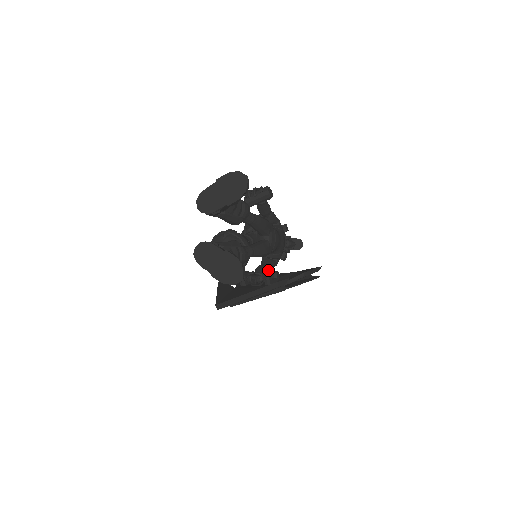
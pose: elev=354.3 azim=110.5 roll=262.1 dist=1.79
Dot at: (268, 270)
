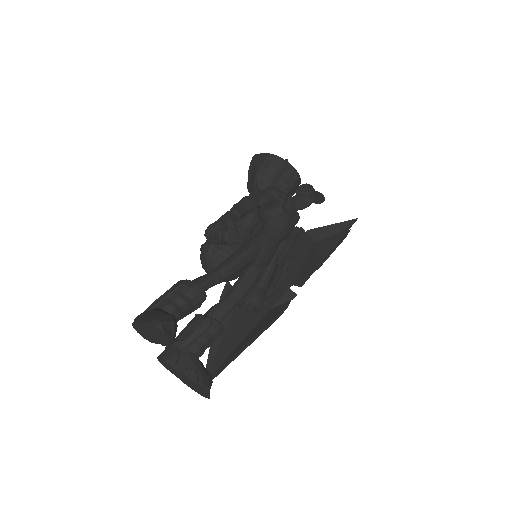
Dot at: (278, 256)
